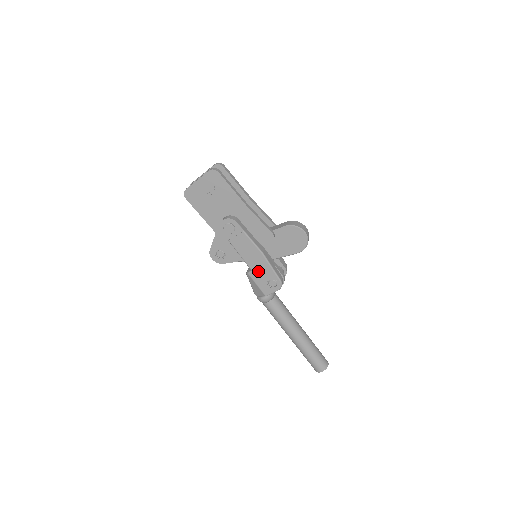
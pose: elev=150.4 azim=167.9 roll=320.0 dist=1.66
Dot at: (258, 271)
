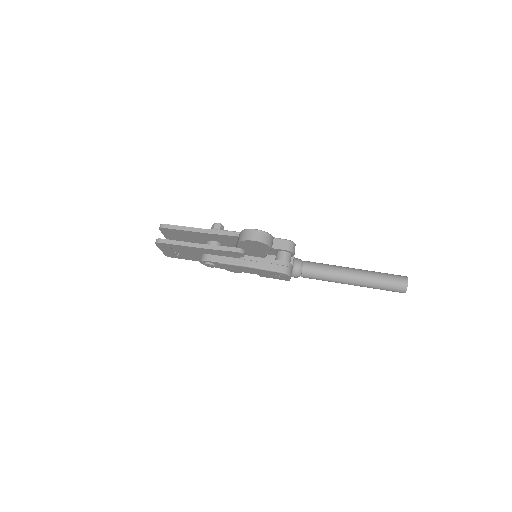
Dot at: (262, 274)
